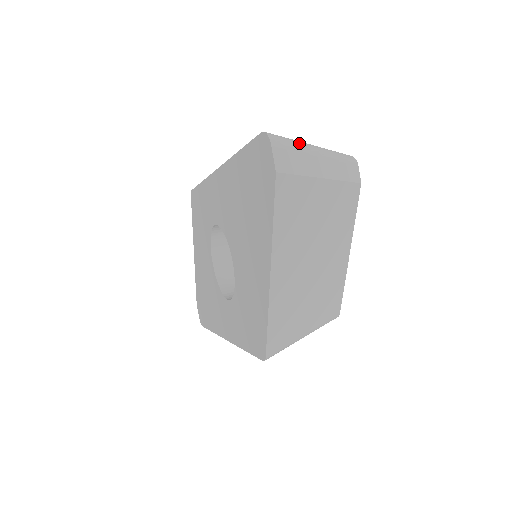
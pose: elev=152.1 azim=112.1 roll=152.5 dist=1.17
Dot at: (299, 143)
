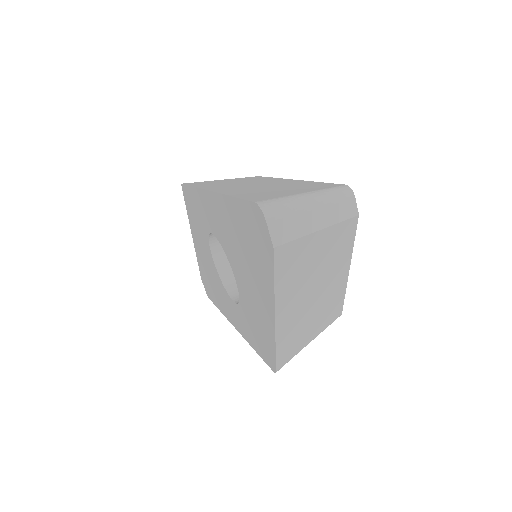
Dot at: (294, 202)
